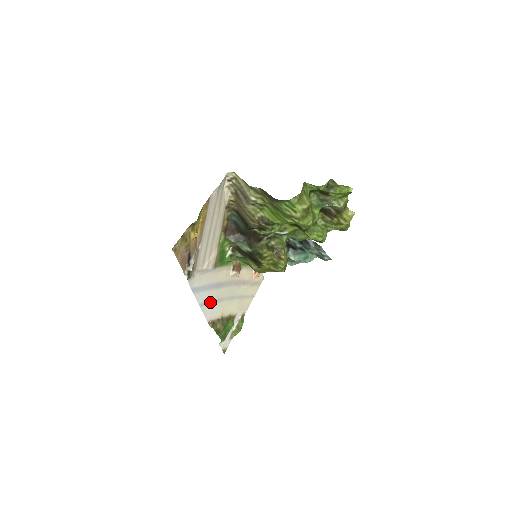
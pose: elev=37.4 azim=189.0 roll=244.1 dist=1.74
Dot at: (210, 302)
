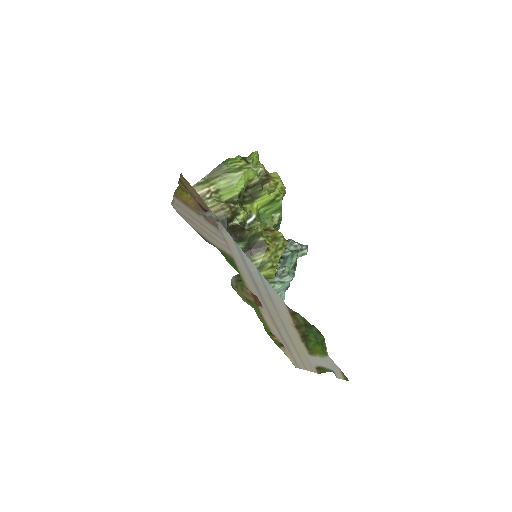
Dot at: (265, 288)
